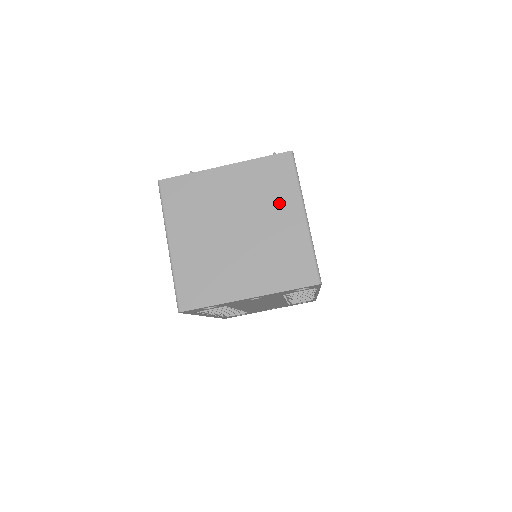
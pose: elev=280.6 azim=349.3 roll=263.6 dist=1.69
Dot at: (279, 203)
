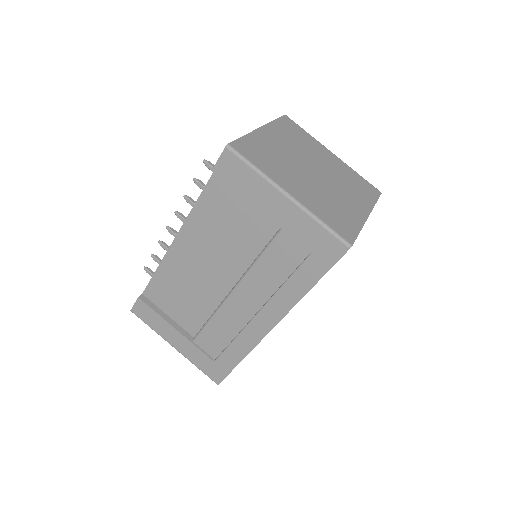
Dot at: (315, 148)
